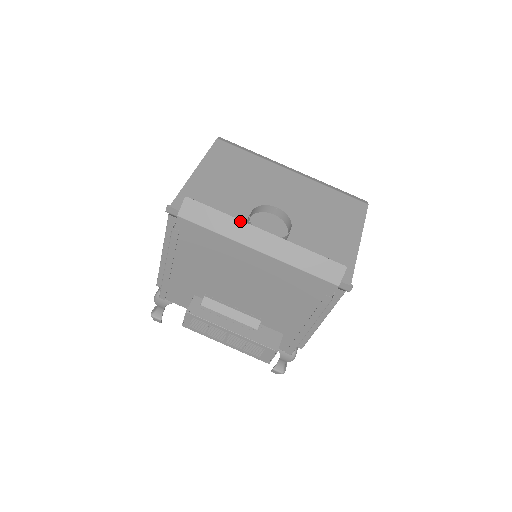
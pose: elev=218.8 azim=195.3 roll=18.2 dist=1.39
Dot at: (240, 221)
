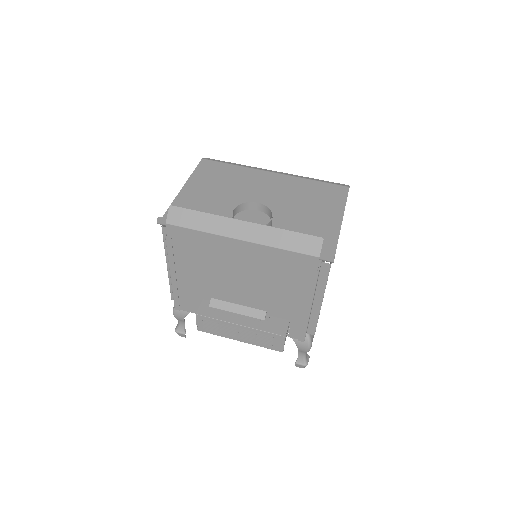
Dot at: (220, 217)
